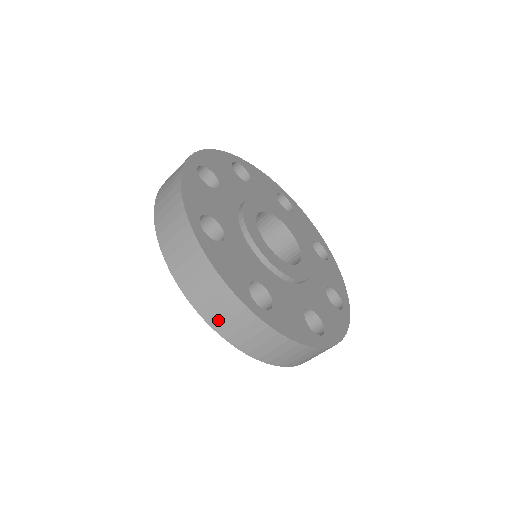
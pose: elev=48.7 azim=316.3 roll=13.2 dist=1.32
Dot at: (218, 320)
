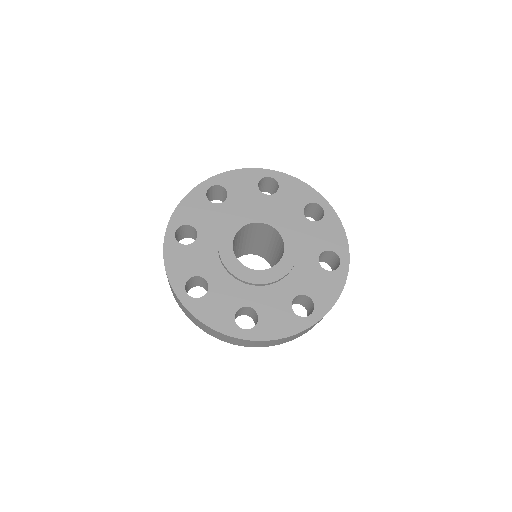
Dot at: (229, 341)
